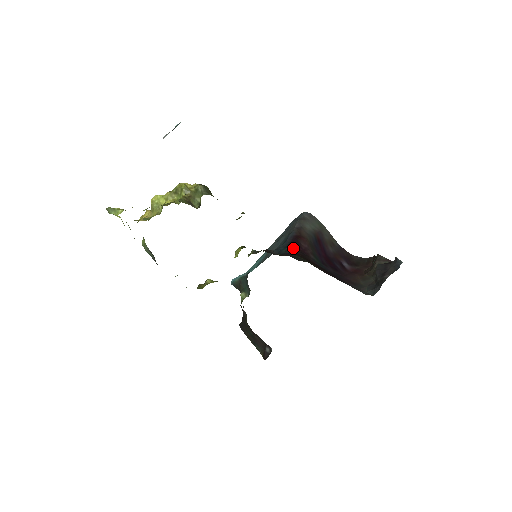
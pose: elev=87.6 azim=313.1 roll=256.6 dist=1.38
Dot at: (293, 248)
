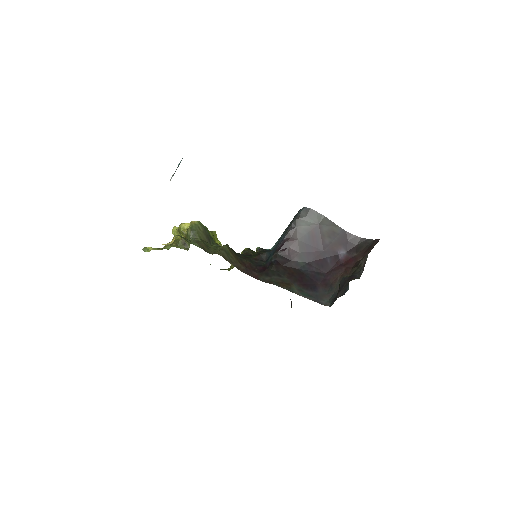
Dot at: (278, 255)
